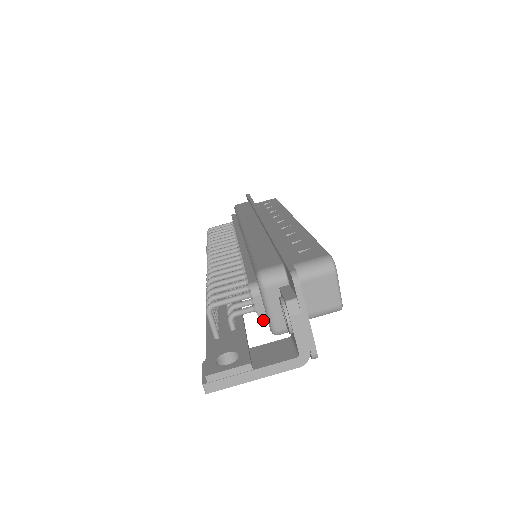
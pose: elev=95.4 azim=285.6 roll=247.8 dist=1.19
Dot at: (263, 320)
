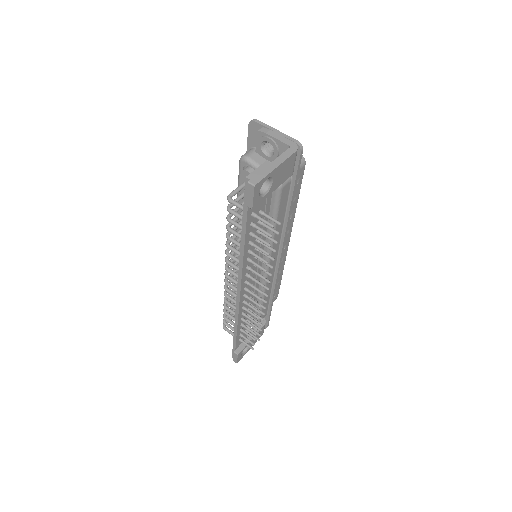
Dot at: occluded
